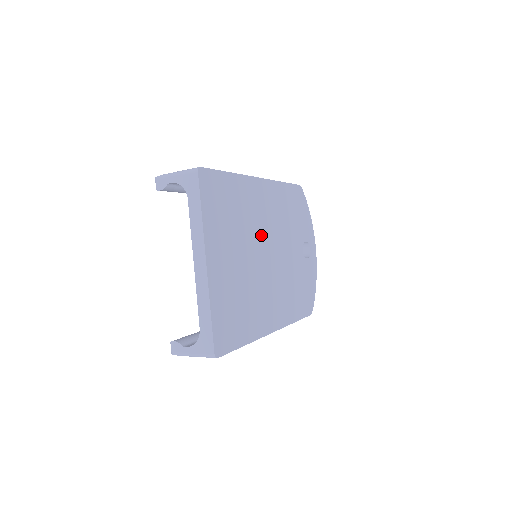
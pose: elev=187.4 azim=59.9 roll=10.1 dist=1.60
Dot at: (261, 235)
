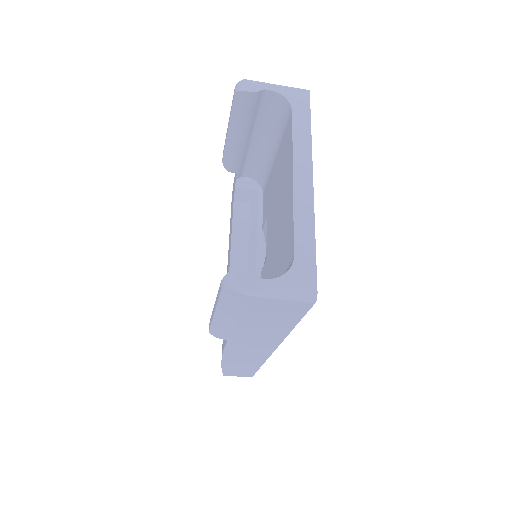
Dot at: occluded
